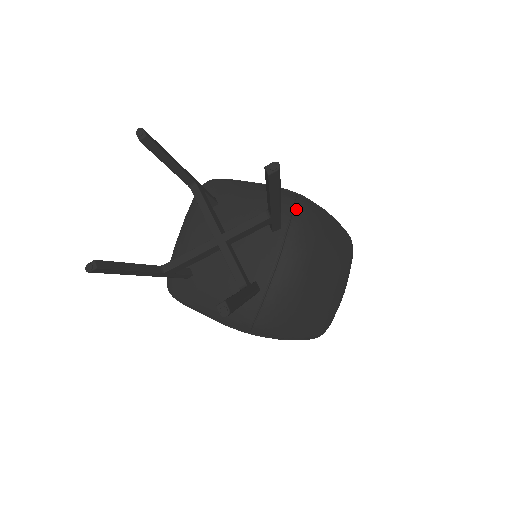
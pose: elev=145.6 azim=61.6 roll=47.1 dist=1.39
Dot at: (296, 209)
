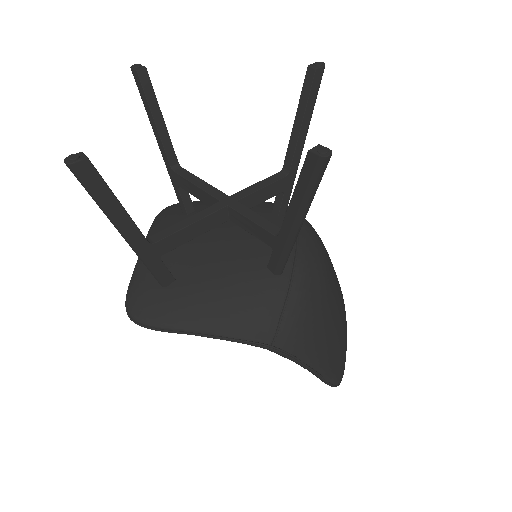
Dot at: occluded
